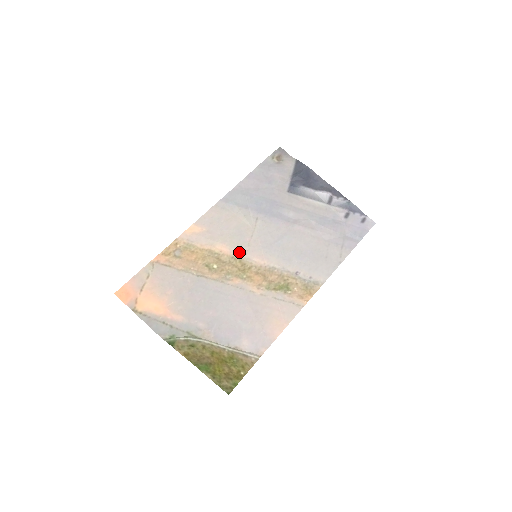
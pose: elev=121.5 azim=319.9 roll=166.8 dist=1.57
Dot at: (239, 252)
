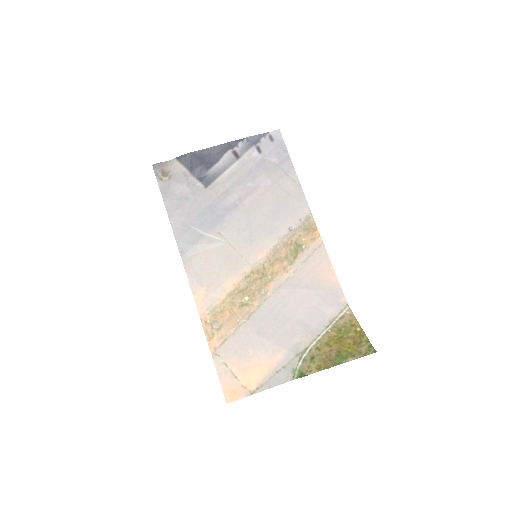
Dot at: (244, 269)
